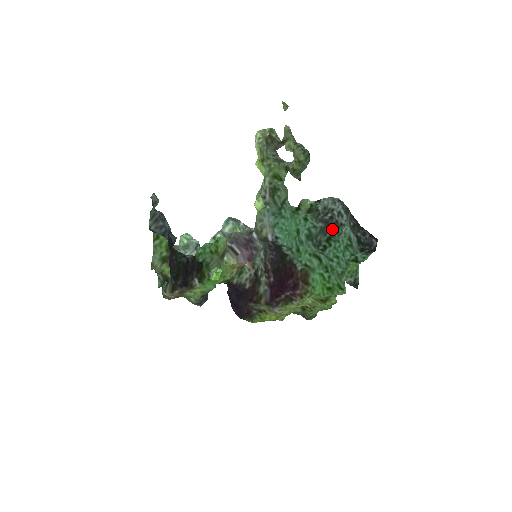
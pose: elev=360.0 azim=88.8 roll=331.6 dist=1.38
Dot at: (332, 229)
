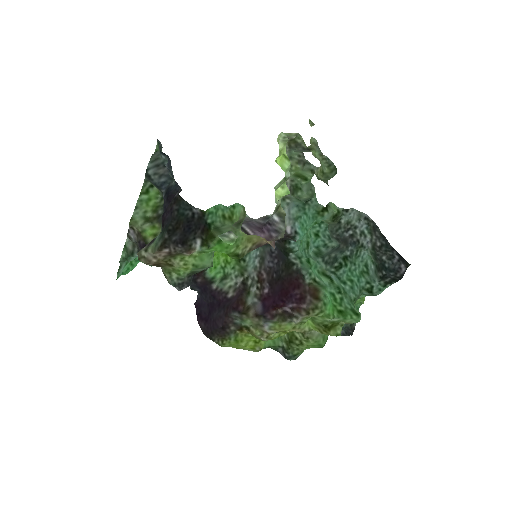
Dot at: (351, 248)
